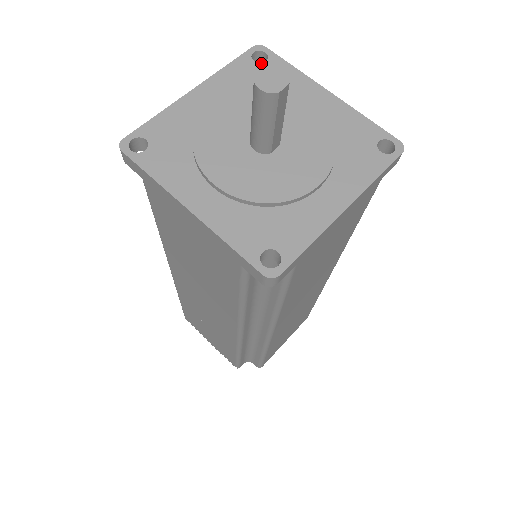
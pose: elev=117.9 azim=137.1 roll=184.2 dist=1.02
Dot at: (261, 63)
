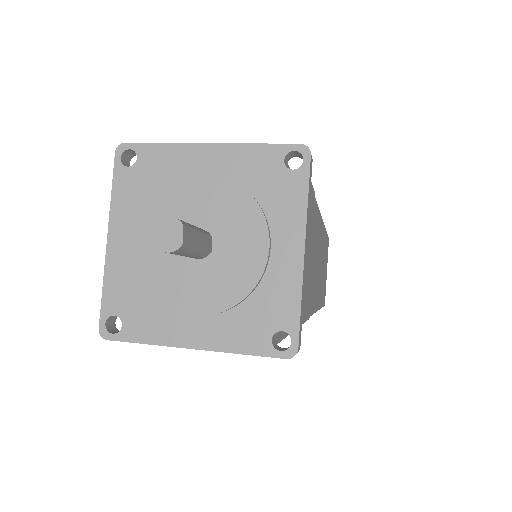
Dot at: (135, 164)
